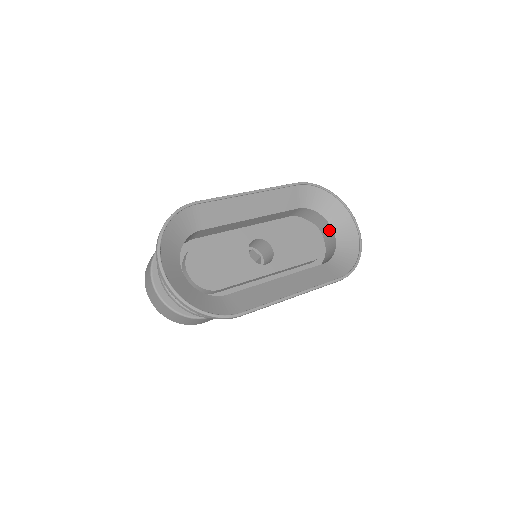
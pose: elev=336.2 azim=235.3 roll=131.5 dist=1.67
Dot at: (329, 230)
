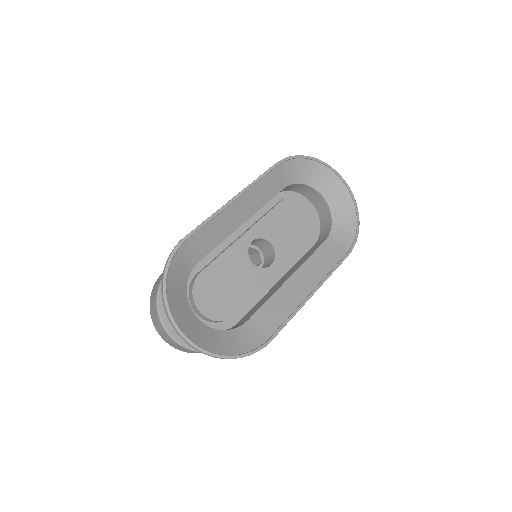
Dot at: (319, 198)
